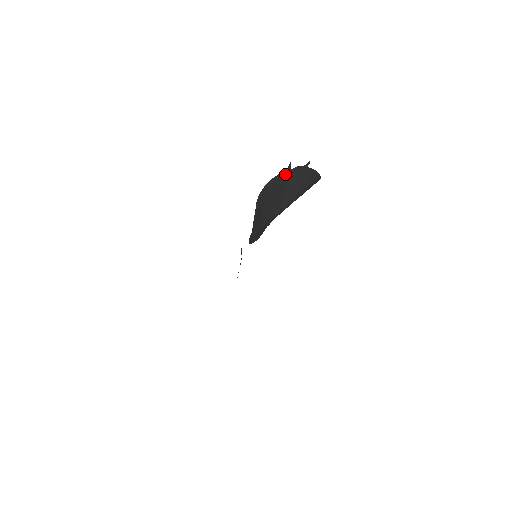
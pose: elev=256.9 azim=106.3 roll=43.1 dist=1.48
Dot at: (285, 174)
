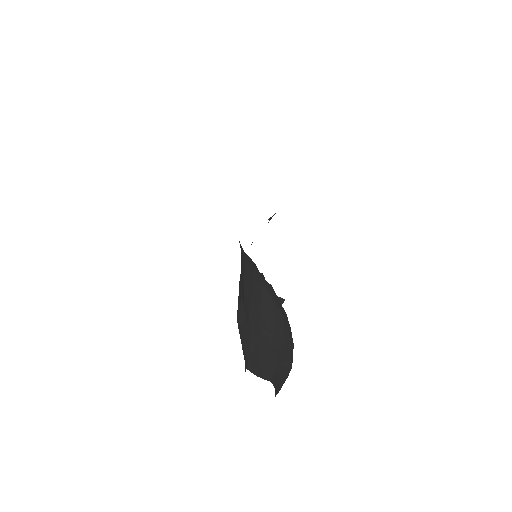
Dot at: (260, 274)
